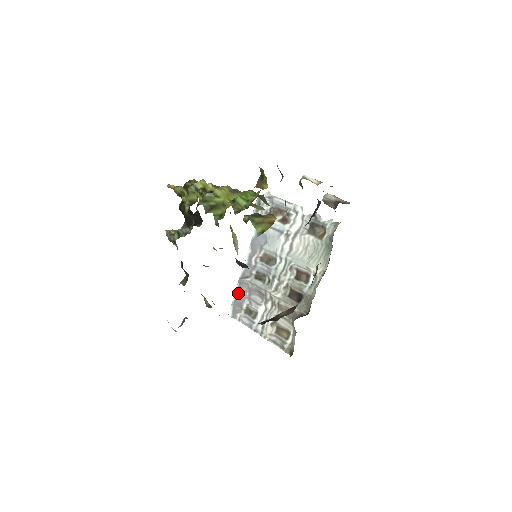
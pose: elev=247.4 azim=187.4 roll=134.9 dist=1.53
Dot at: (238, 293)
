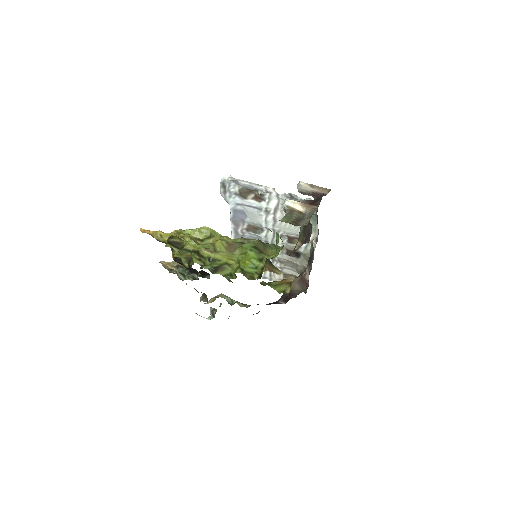
Dot at: occluded
